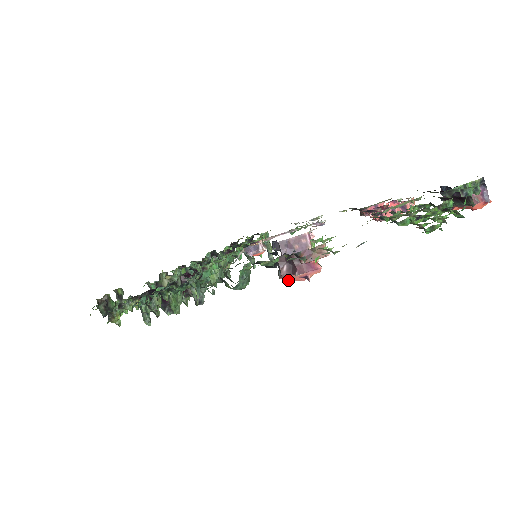
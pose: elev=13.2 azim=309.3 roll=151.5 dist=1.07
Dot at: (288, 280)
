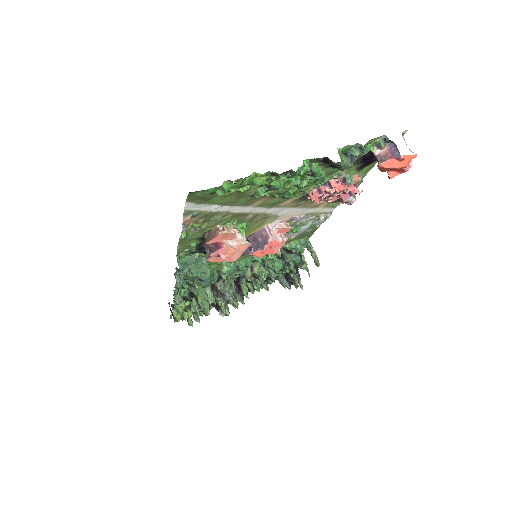
Dot at: (215, 261)
